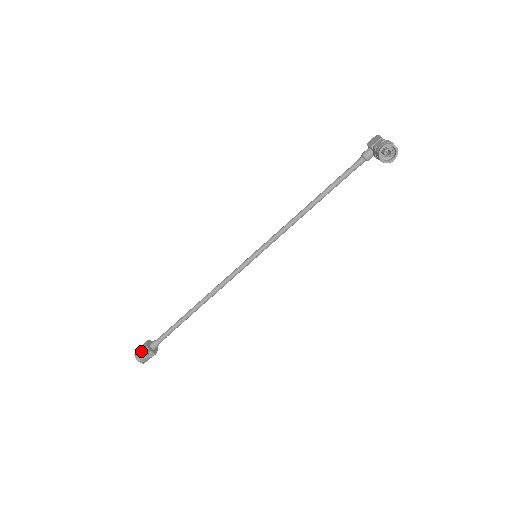
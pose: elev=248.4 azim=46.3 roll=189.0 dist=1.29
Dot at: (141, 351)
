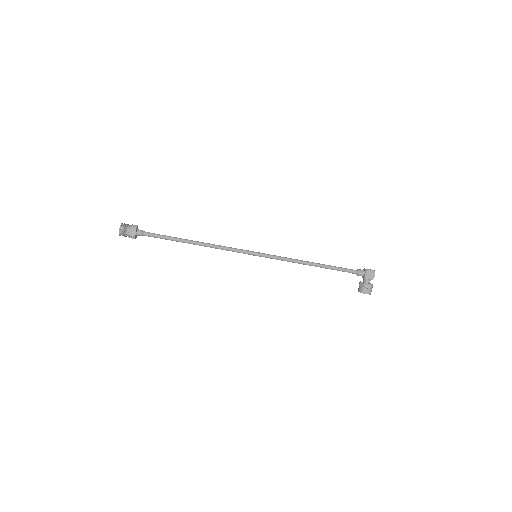
Dot at: (127, 234)
